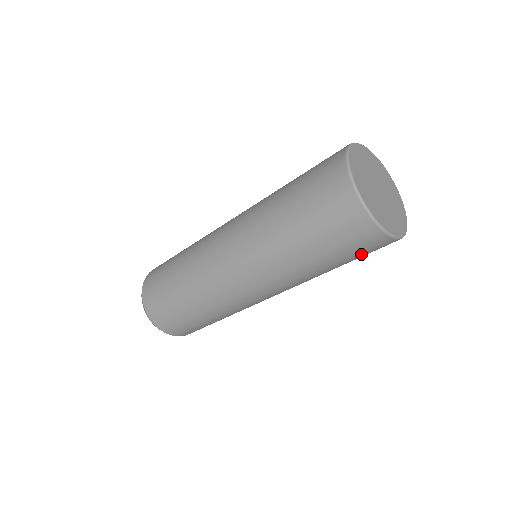
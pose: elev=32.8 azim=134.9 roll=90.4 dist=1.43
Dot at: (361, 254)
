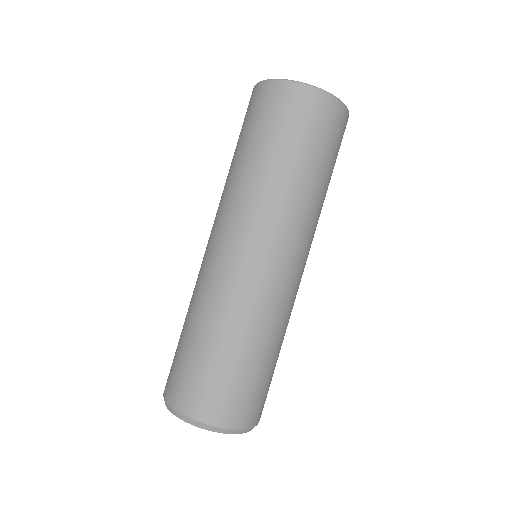
Dot at: (272, 118)
